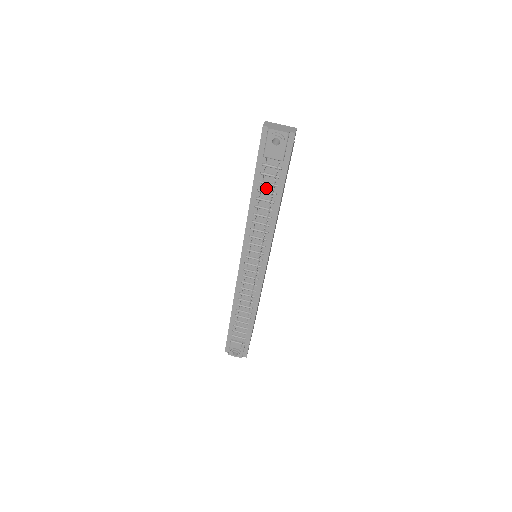
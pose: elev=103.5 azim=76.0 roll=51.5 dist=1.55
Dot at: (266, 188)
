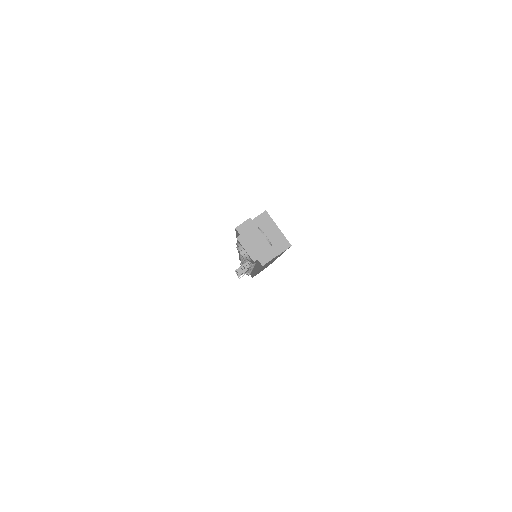
Dot at: occluded
